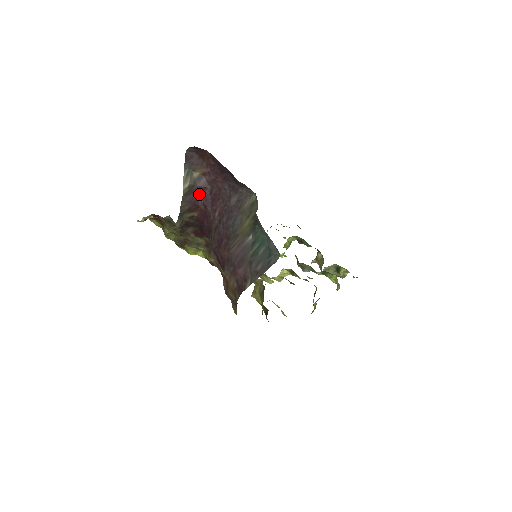
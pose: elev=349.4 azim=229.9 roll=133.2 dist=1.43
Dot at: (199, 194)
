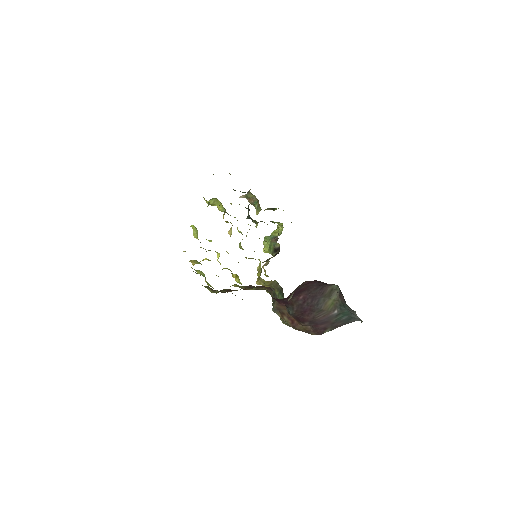
Dot at: (291, 293)
